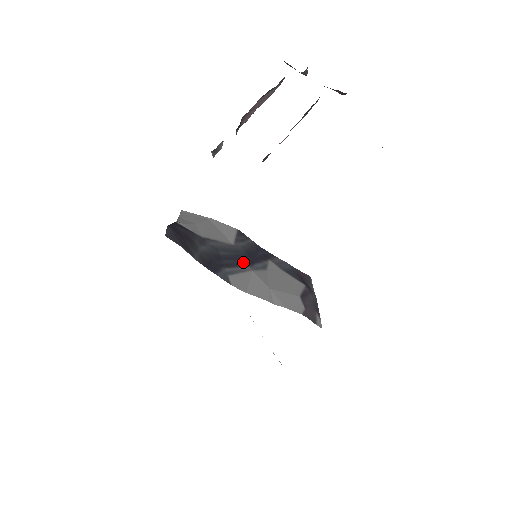
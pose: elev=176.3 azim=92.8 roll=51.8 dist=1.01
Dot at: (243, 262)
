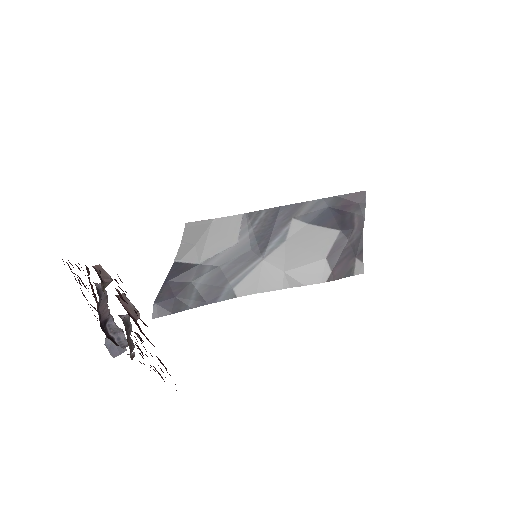
Dot at: (251, 258)
